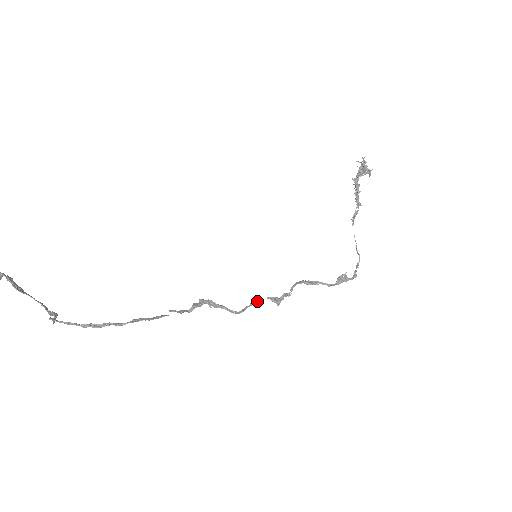
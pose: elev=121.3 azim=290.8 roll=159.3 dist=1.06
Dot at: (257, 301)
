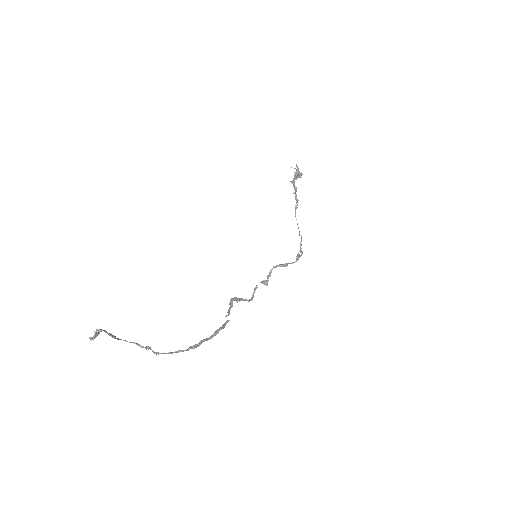
Dot at: (257, 287)
